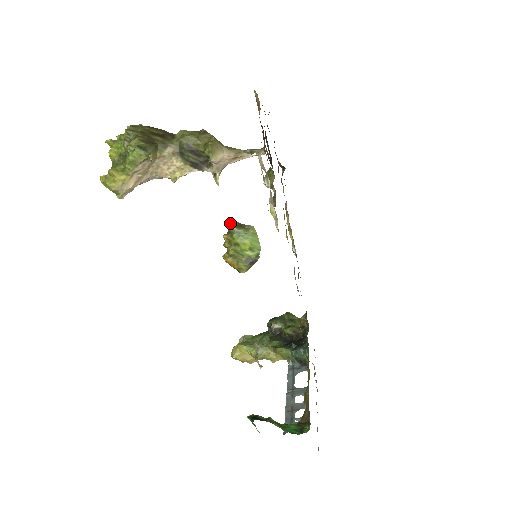
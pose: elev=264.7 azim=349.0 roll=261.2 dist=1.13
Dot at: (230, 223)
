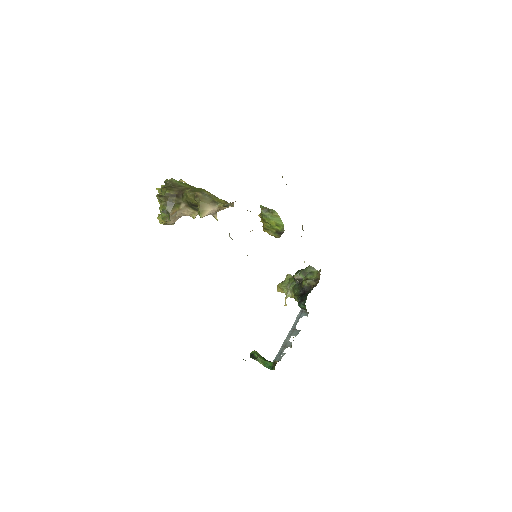
Dot at: occluded
